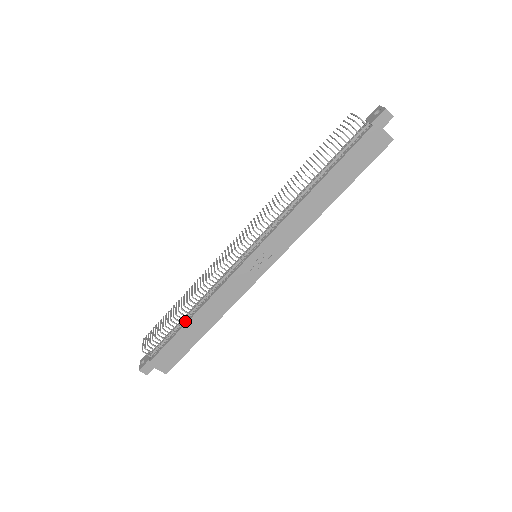
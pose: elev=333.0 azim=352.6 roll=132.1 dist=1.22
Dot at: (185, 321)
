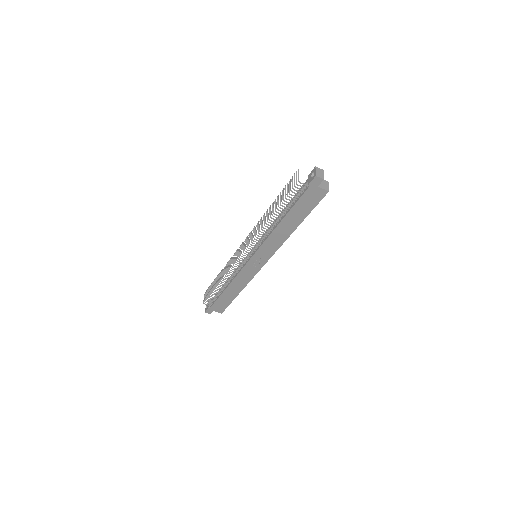
Dot at: (223, 290)
